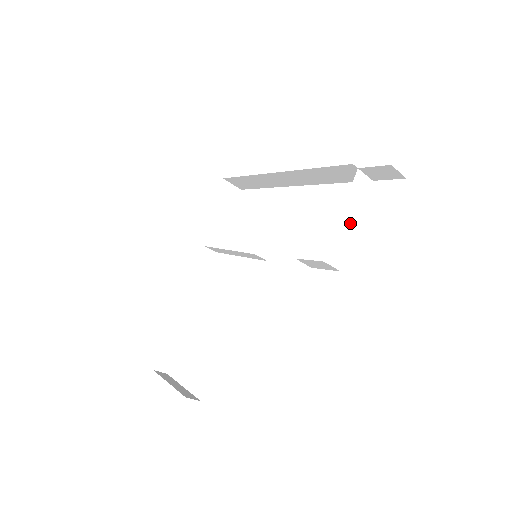
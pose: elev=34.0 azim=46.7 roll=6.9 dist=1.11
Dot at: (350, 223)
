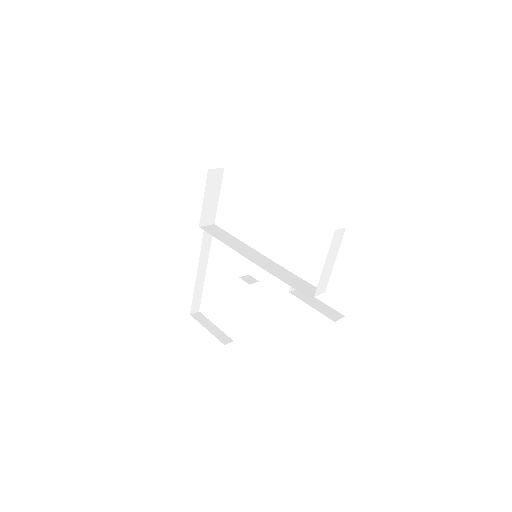
Dot at: (330, 264)
